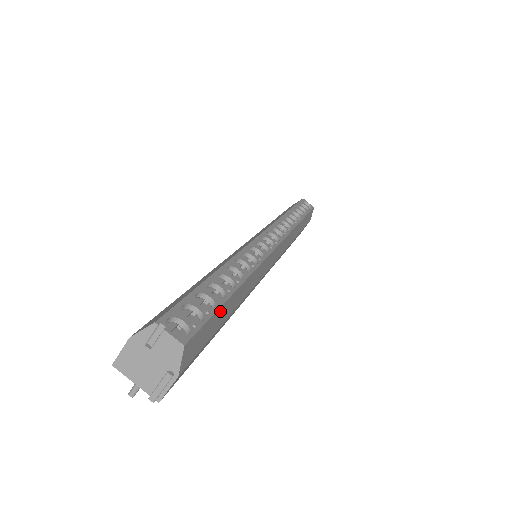
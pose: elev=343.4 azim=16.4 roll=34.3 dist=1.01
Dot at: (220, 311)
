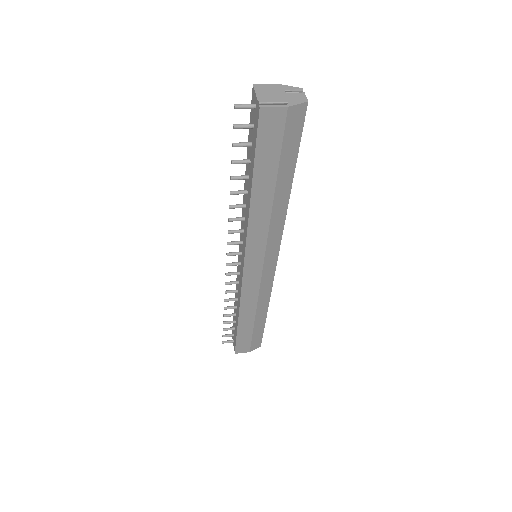
Dot at: (294, 157)
